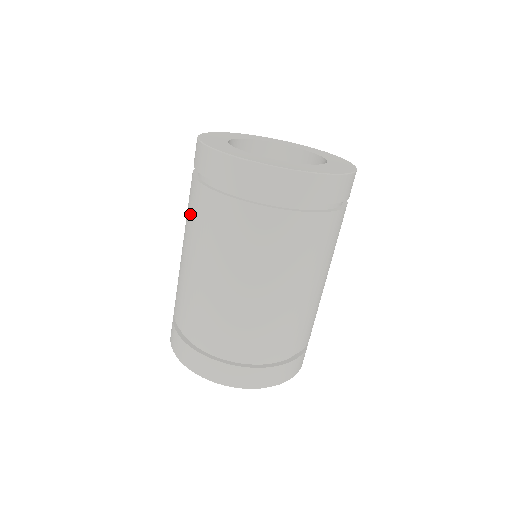
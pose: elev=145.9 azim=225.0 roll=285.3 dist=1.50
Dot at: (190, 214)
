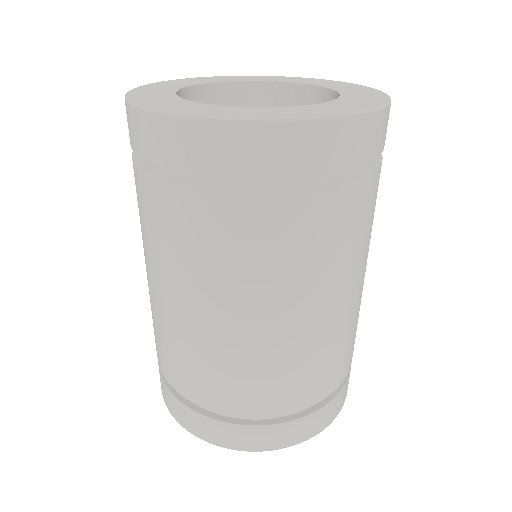
Dot at: (196, 248)
